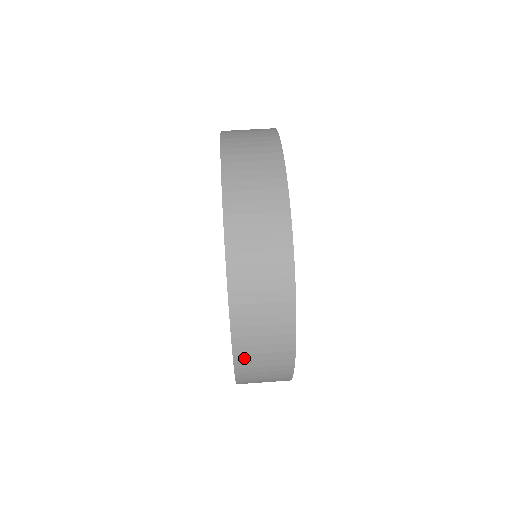
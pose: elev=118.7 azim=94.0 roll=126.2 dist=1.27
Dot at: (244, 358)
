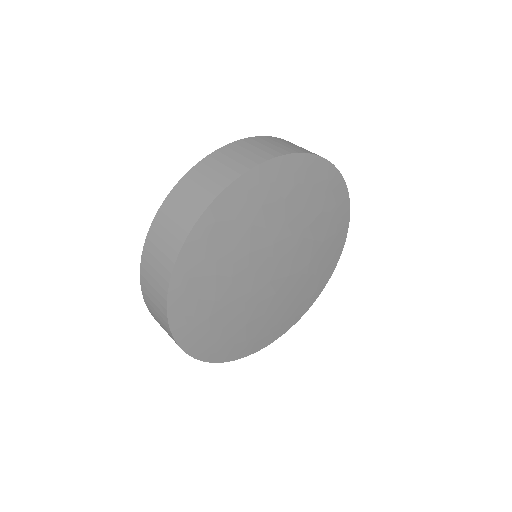
Dot at: (147, 298)
